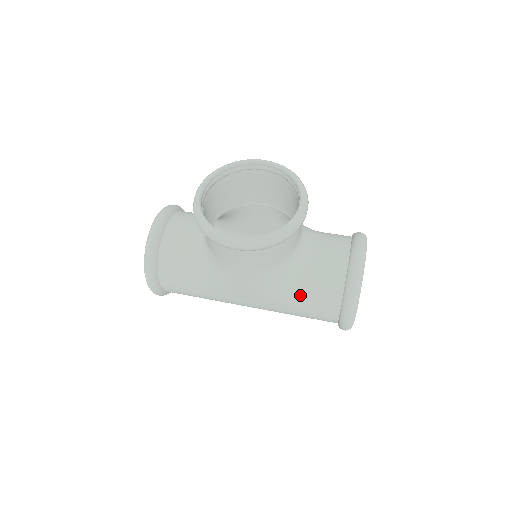
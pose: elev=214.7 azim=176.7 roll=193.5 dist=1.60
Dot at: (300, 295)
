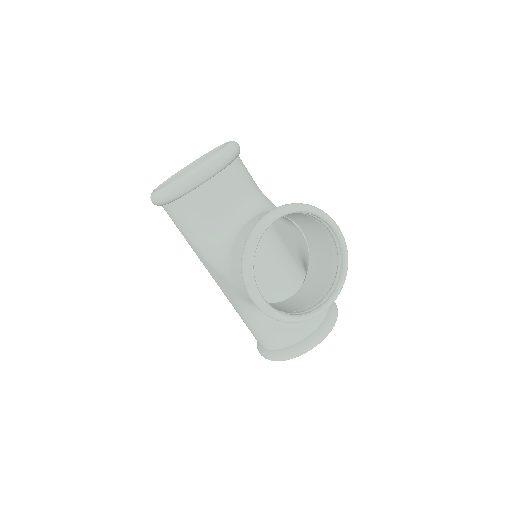
Dot at: (257, 321)
